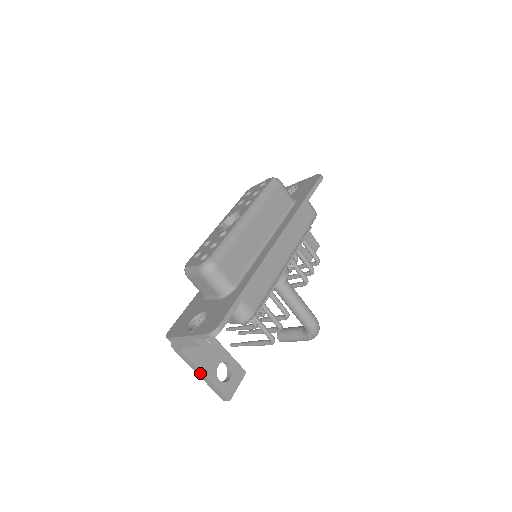
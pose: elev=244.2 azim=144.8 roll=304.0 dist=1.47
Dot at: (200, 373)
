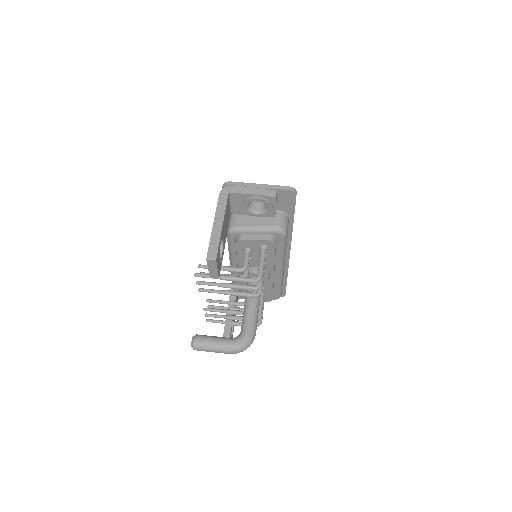
Dot at: (220, 221)
